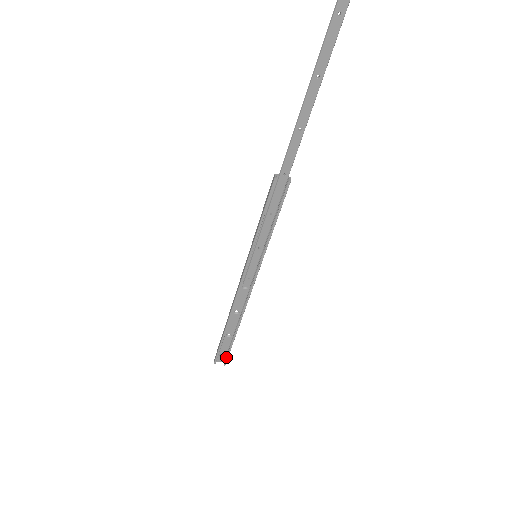
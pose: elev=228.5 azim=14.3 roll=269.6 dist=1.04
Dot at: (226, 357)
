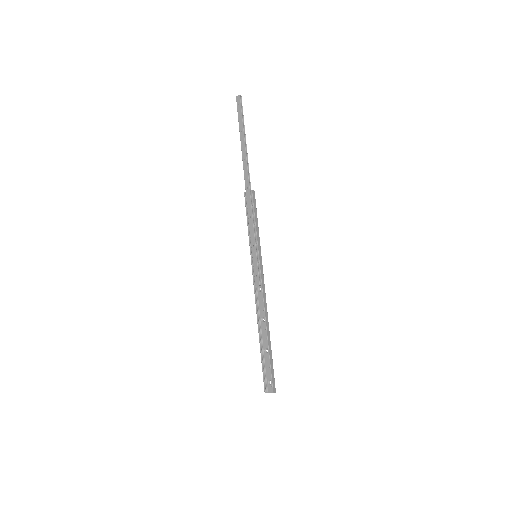
Dot at: (270, 380)
